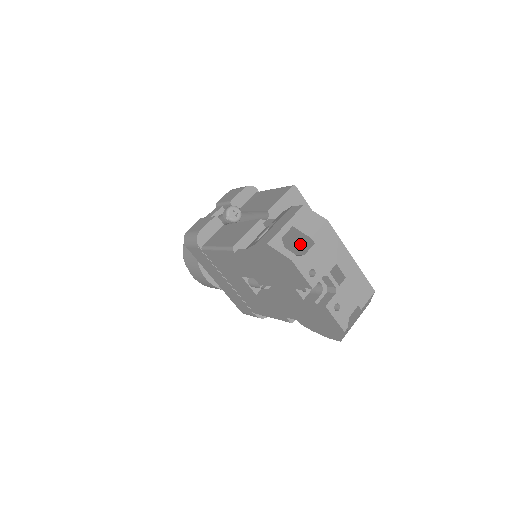
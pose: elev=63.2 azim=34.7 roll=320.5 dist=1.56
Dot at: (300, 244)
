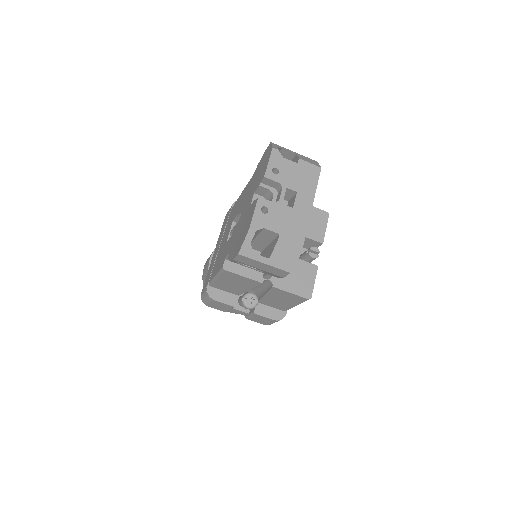
Dot at: occluded
